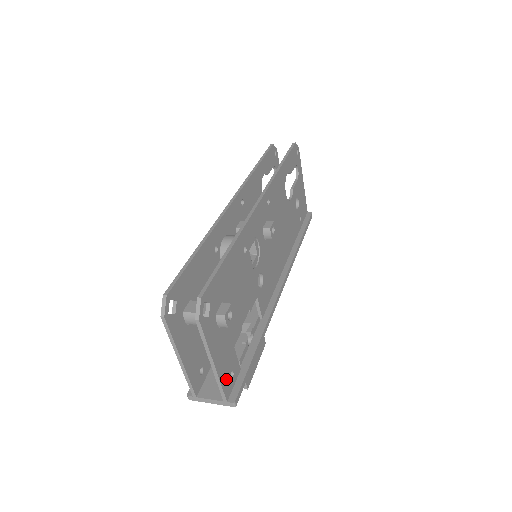
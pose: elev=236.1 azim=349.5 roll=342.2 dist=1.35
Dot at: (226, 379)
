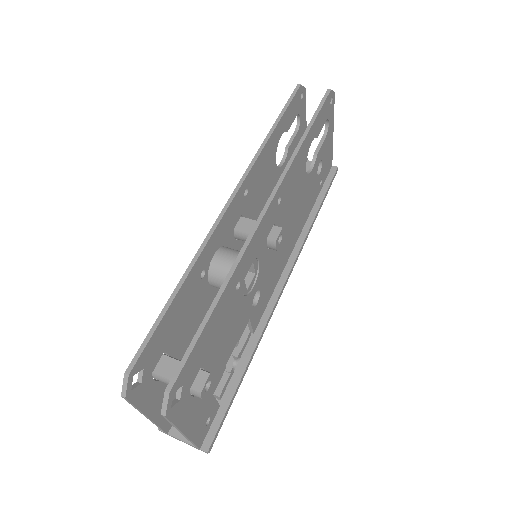
Dot at: (200, 432)
